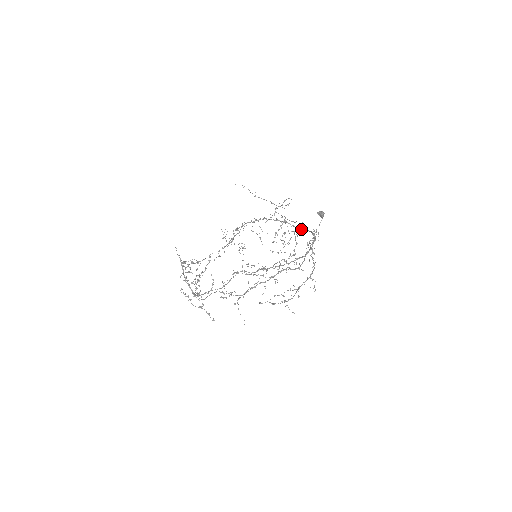
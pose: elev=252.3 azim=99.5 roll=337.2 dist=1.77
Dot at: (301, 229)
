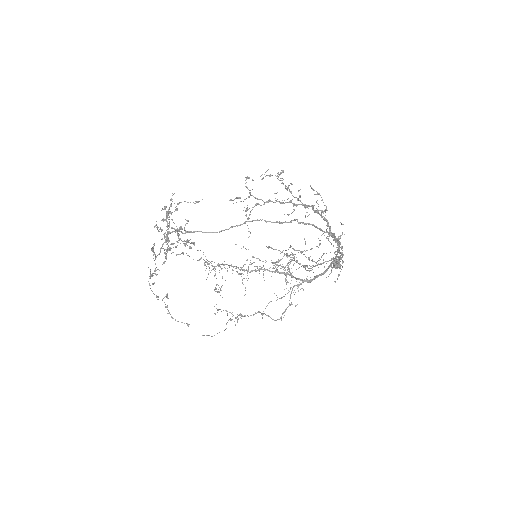
Dot at: (305, 280)
